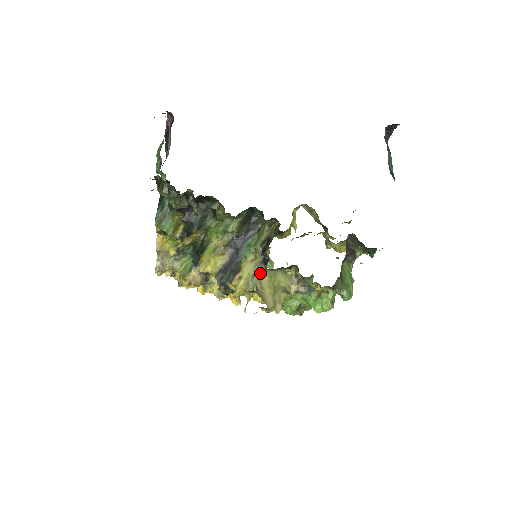
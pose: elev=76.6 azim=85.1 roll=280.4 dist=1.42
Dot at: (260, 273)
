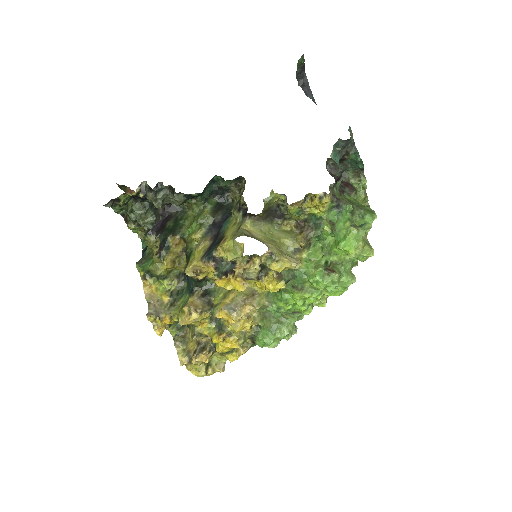
Dot at: (246, 227)
